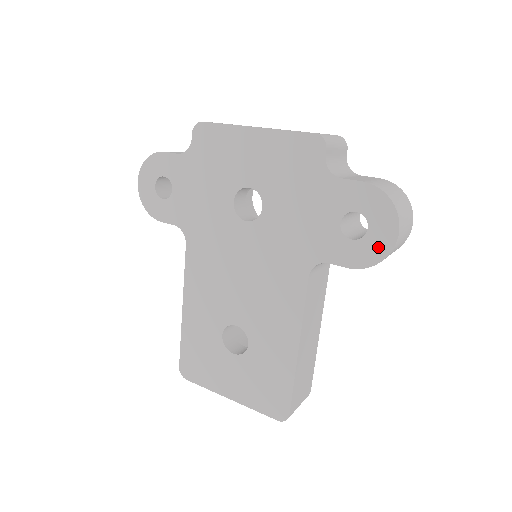
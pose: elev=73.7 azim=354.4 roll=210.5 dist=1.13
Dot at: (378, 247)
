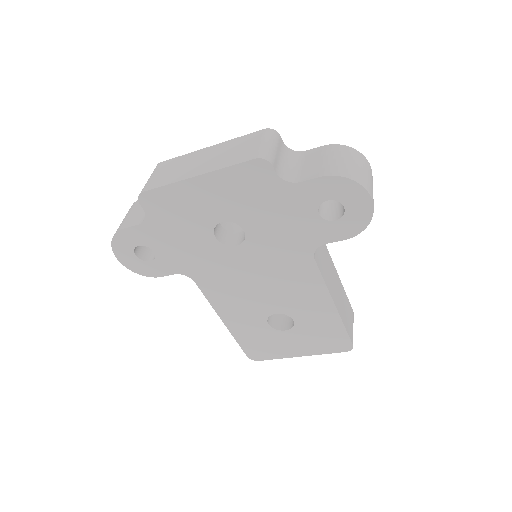
Dot at: (360, 216)
